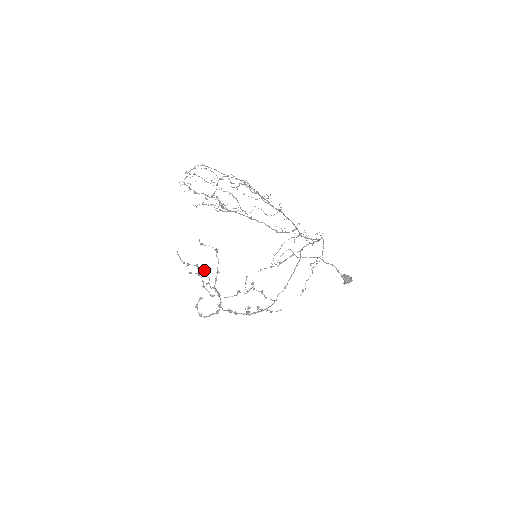
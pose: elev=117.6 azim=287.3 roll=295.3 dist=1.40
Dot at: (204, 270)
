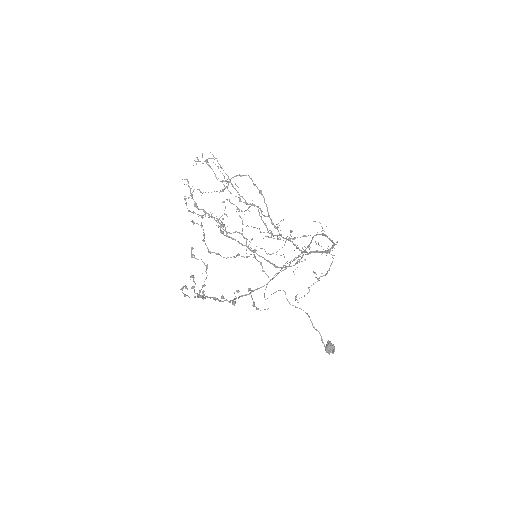
Dot at: (190, 279)
